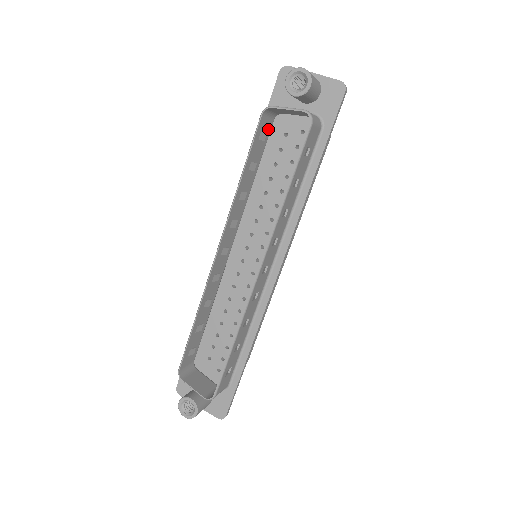
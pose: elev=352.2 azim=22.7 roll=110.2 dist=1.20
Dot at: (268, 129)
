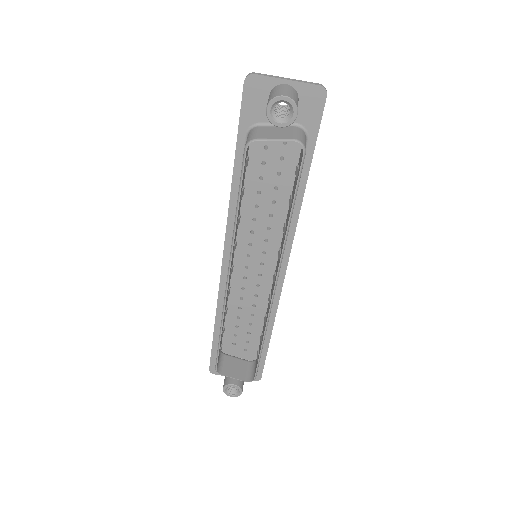
Dot at: occluded
